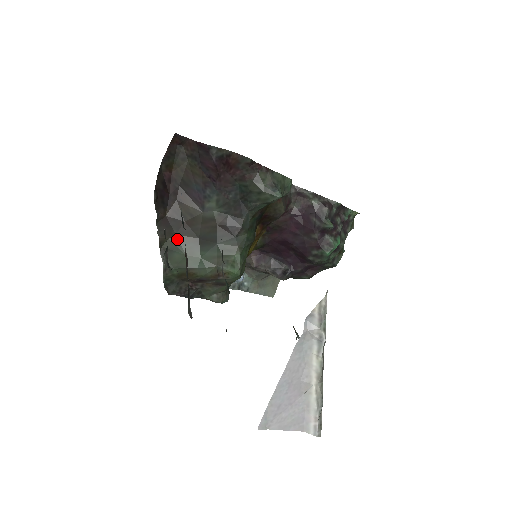
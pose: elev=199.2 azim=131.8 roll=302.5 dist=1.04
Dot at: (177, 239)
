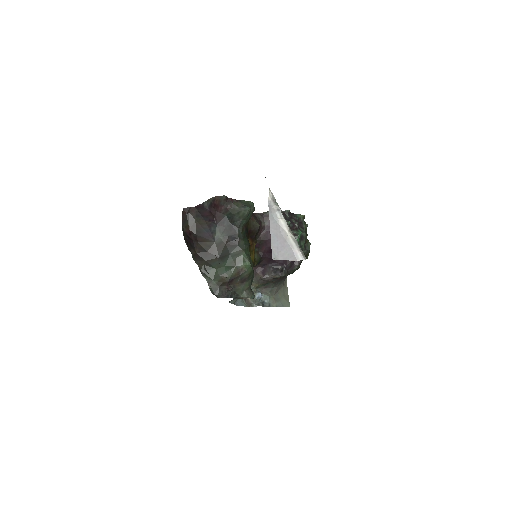
Dot at: (208, 263)
